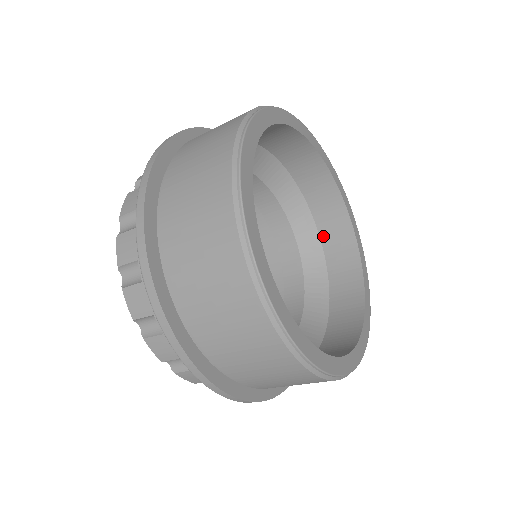
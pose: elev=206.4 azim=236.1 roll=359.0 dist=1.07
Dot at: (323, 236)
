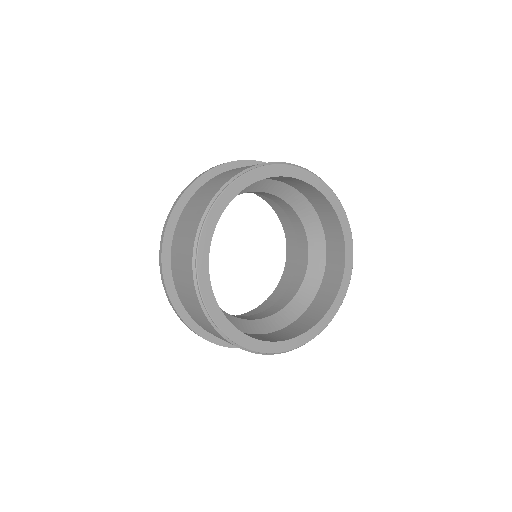
Dot at: (327, 267)
